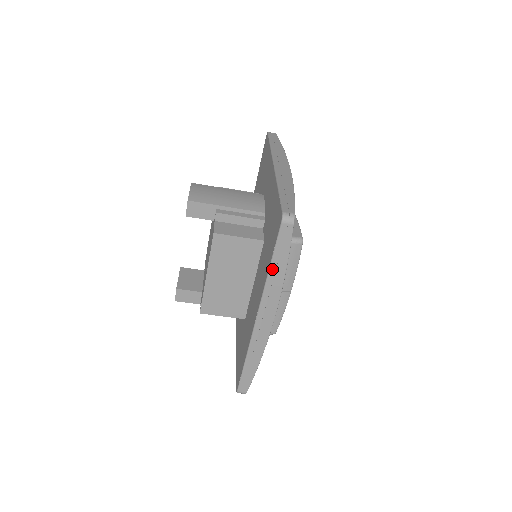
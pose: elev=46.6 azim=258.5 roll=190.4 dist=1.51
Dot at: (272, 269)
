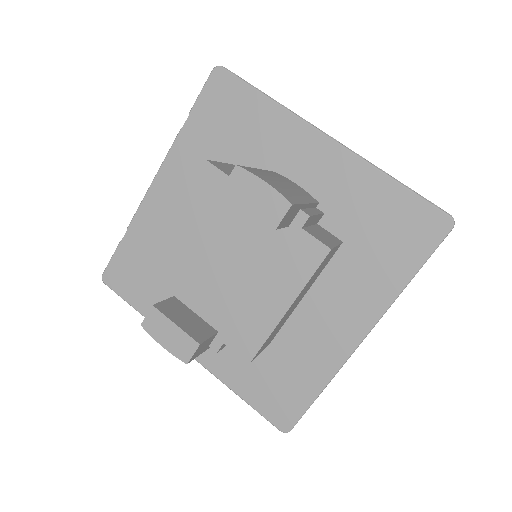
Dot at: occluded
